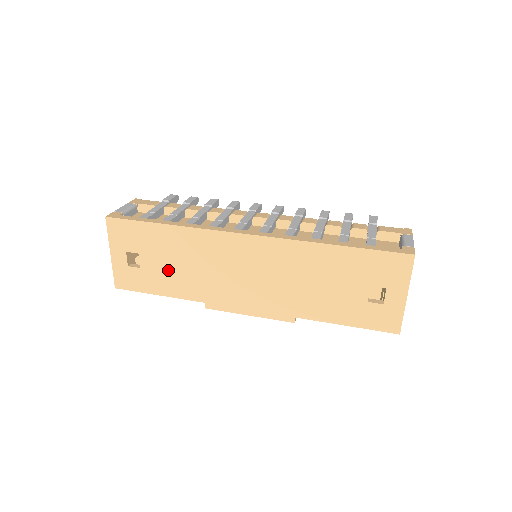
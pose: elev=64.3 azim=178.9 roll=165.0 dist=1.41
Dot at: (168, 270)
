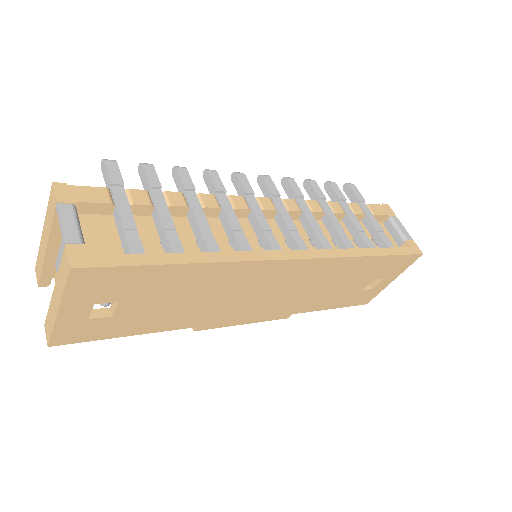
Dot at: (161, 309)
